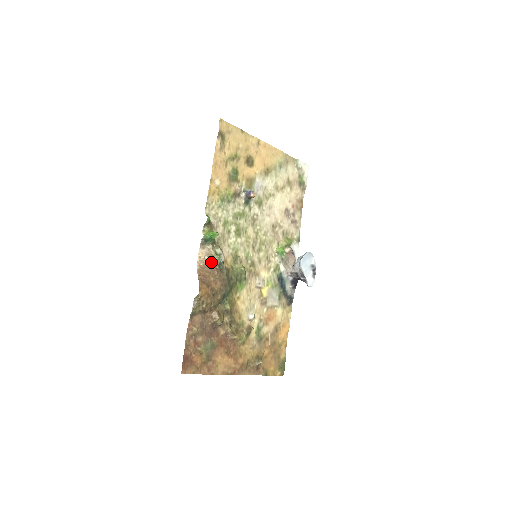
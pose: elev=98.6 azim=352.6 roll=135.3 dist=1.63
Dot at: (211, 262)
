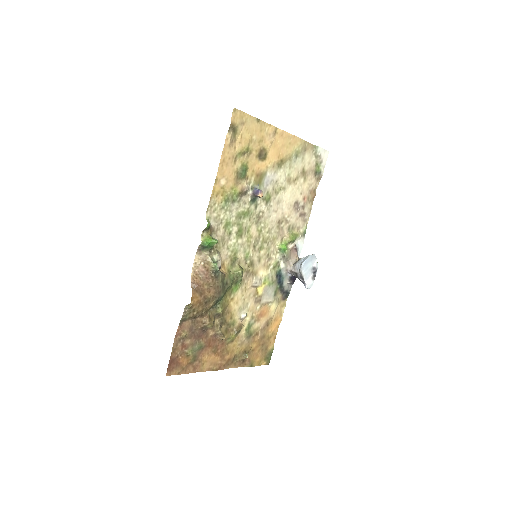
Dot at: (207, 270)
